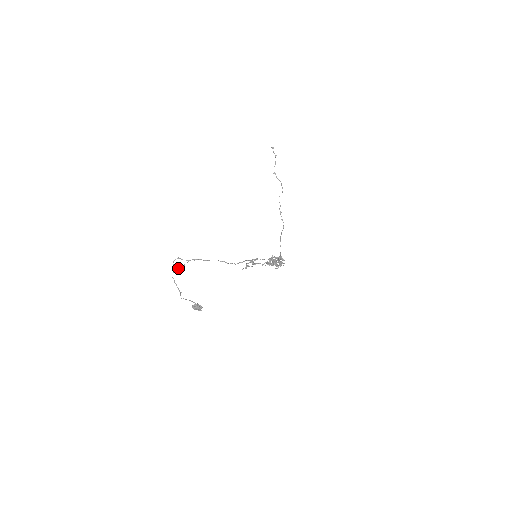
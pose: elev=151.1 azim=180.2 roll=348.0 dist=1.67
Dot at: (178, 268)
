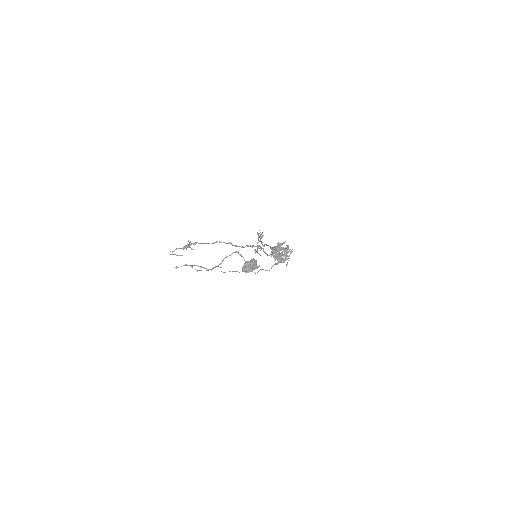
Dot at: (183, 248)
